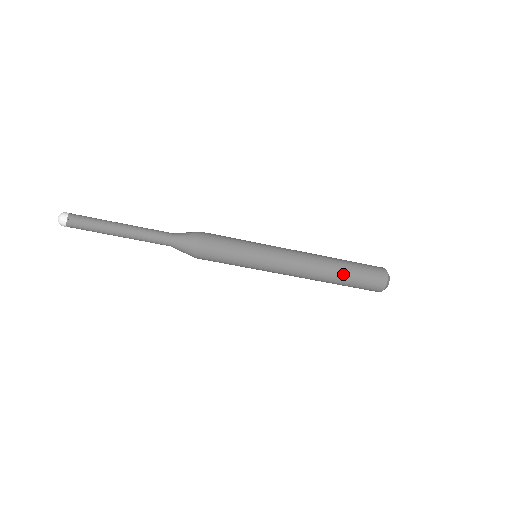
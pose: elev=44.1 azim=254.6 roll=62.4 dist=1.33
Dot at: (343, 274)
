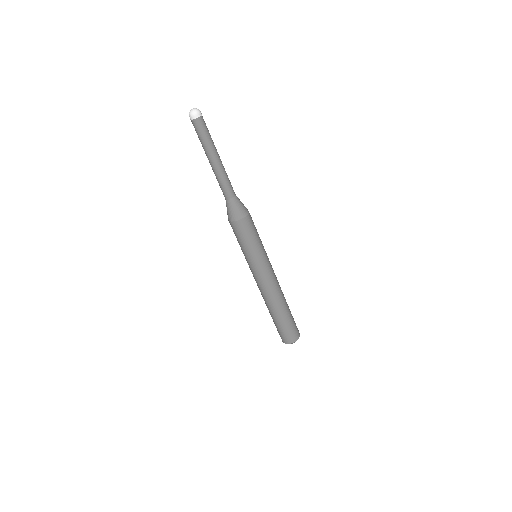
Dot at: occluded
